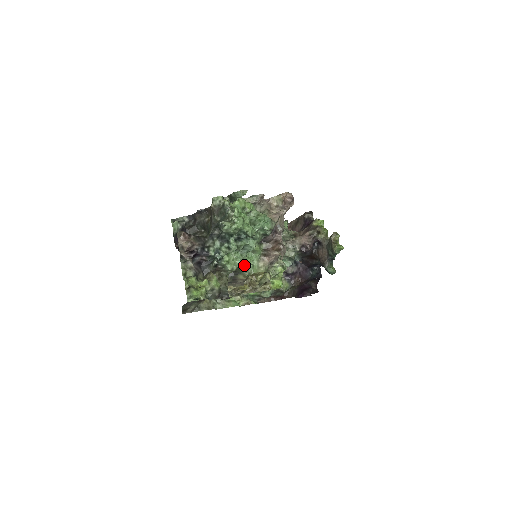
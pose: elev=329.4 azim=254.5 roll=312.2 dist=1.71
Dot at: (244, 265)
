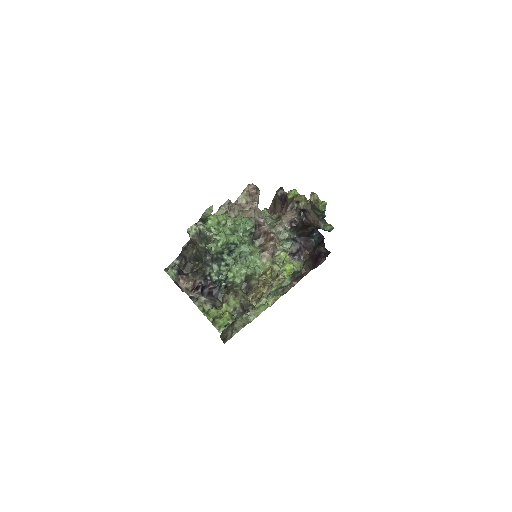
Dot at: (250, 270)
